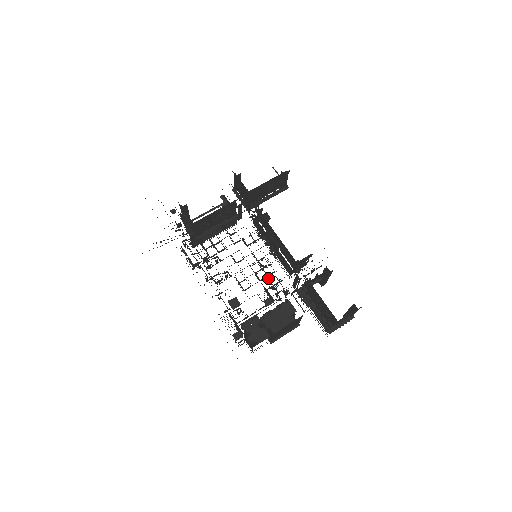
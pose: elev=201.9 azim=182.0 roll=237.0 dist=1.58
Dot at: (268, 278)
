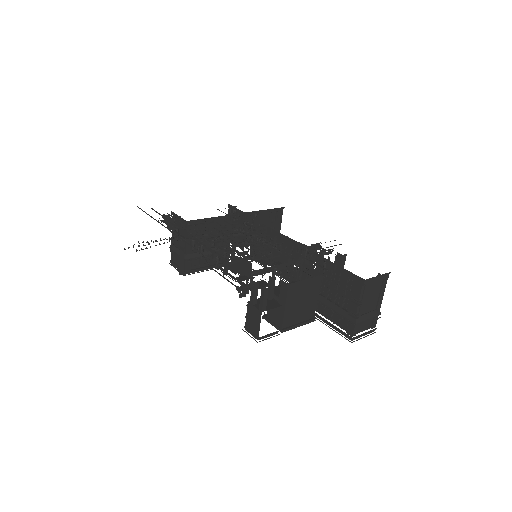
Dot at: occluded
